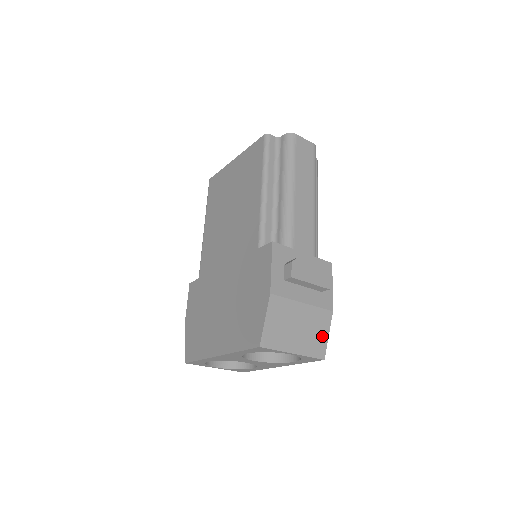
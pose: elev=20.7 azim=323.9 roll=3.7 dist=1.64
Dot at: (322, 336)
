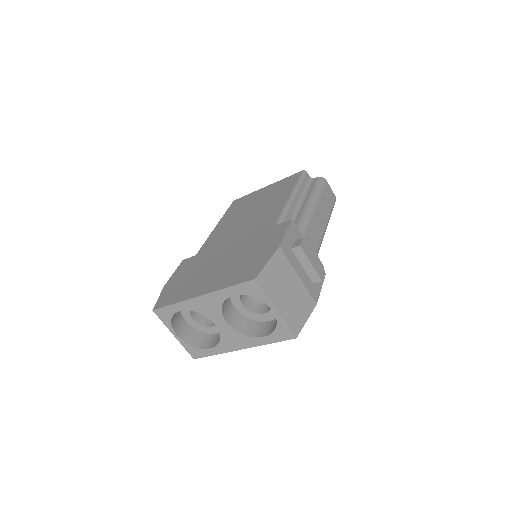
Dot at: (302, 316)
